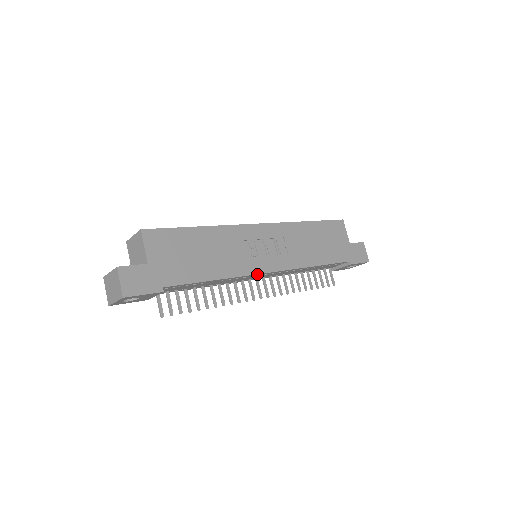
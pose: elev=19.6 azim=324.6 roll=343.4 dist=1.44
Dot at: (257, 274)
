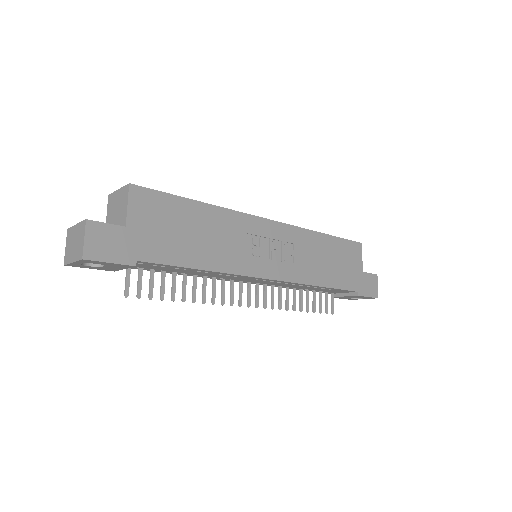
Dot at: (252, 277)
